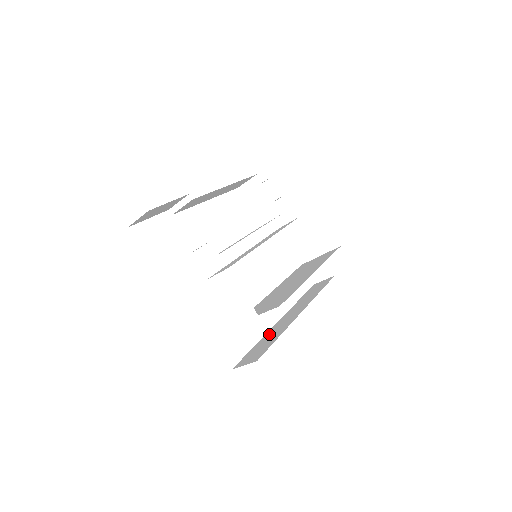
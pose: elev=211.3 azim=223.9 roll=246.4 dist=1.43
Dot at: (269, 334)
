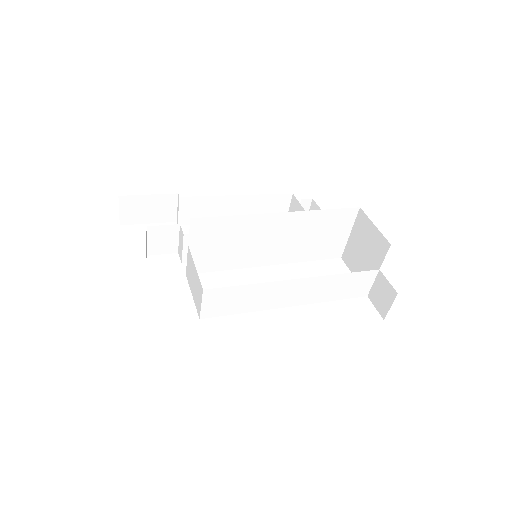
Dot at: occluded
